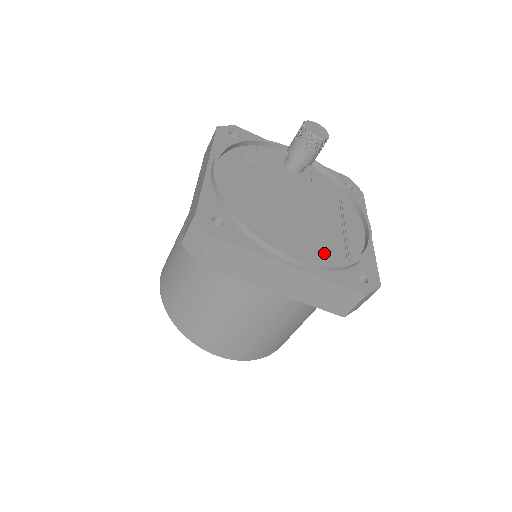
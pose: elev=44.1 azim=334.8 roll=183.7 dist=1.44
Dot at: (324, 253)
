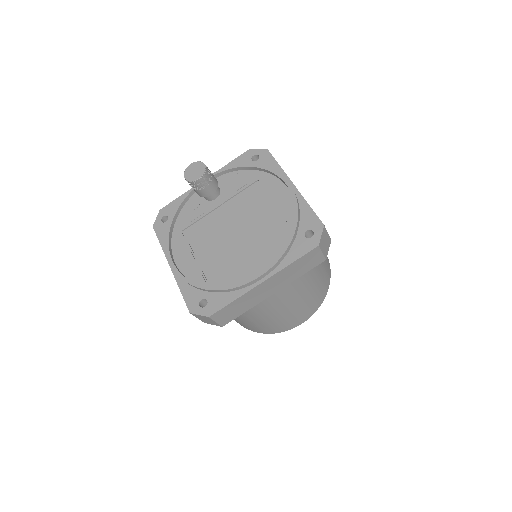
Dot at: (273, 246)
